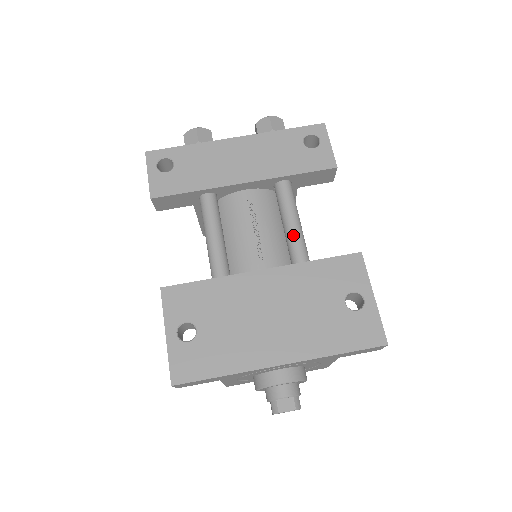
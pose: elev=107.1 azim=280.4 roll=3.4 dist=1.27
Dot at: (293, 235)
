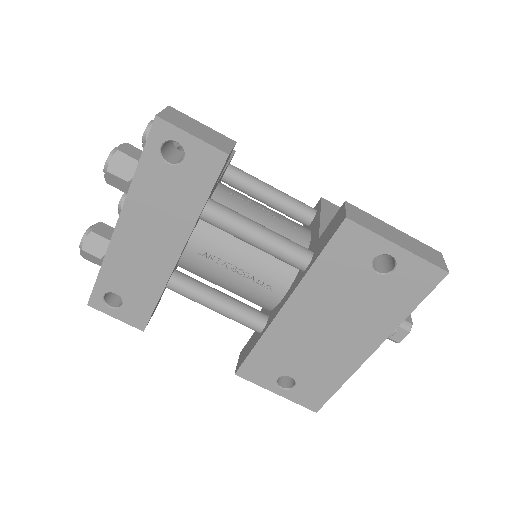
Dot at: (270, 251)
